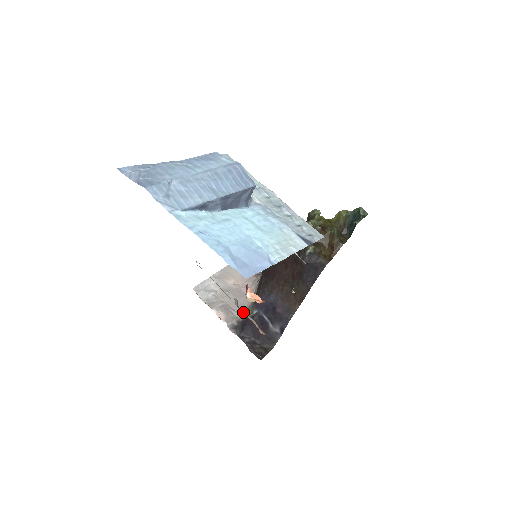
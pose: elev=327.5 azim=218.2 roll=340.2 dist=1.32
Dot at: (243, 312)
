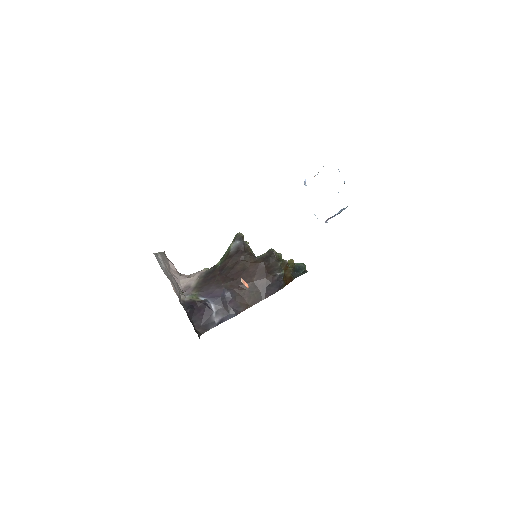
Dot at: occluded
